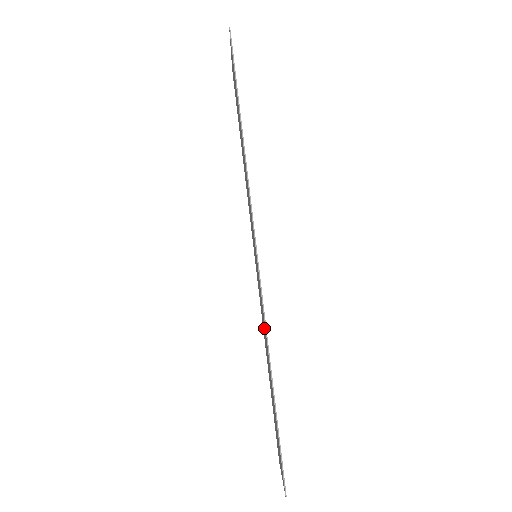
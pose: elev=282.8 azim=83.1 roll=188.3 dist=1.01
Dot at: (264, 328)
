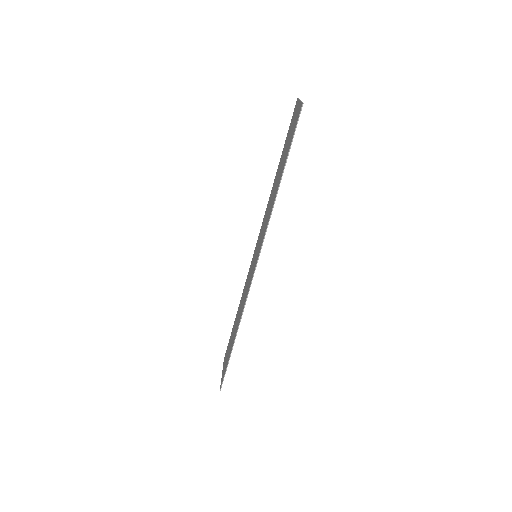
Dot at: (243, 302)
